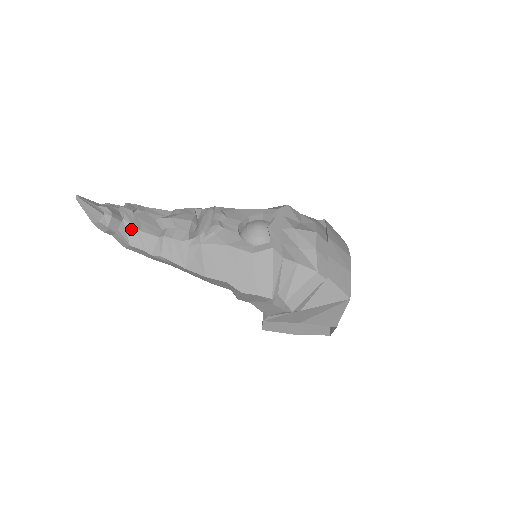
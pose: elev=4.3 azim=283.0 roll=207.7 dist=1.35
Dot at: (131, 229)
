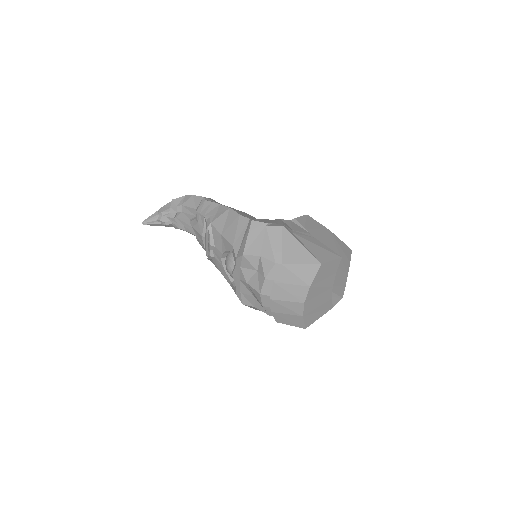
Dot at: (181, 229)
